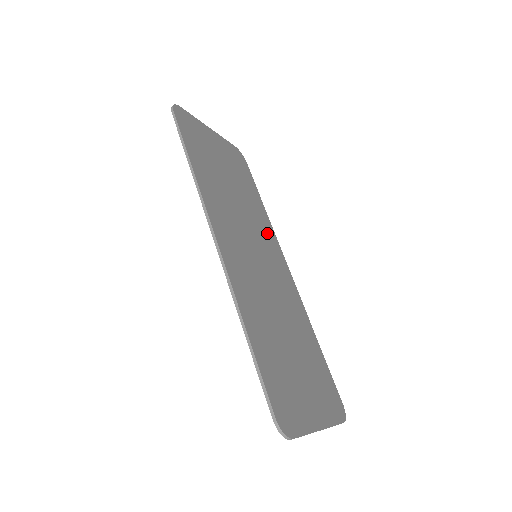
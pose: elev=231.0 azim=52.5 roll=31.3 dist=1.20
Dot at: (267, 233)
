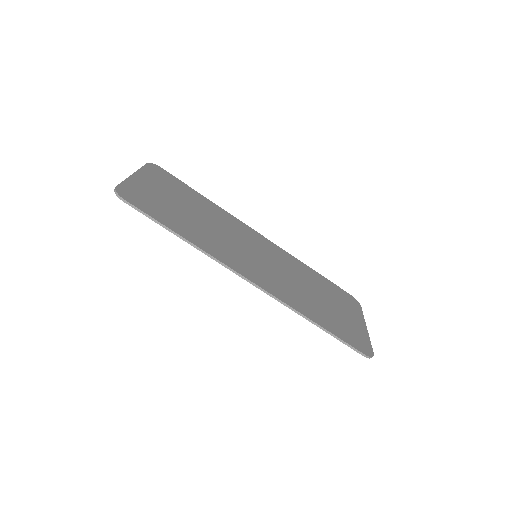
Dot at: (234, 223)
